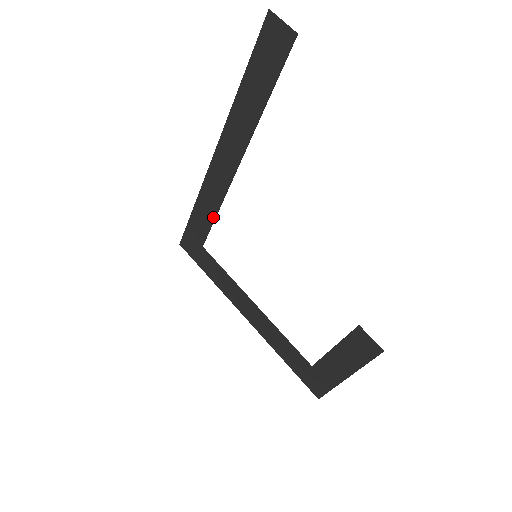
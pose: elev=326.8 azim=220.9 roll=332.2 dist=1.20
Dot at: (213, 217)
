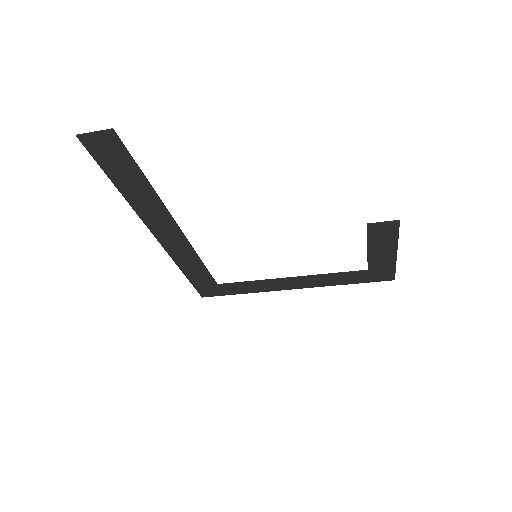
Dot at: (202, 265)
